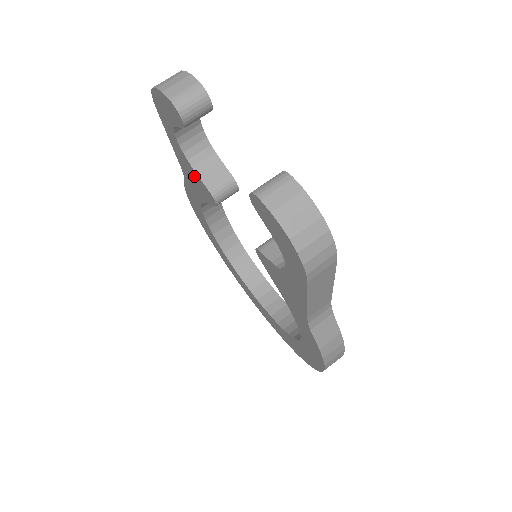
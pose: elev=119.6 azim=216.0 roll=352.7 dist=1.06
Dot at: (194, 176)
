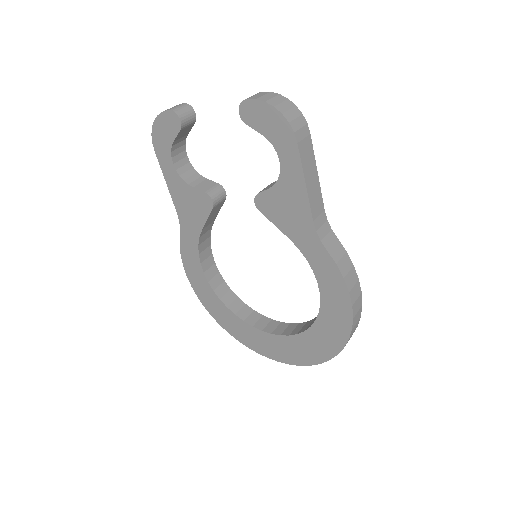
Dot at: (190, 197)
